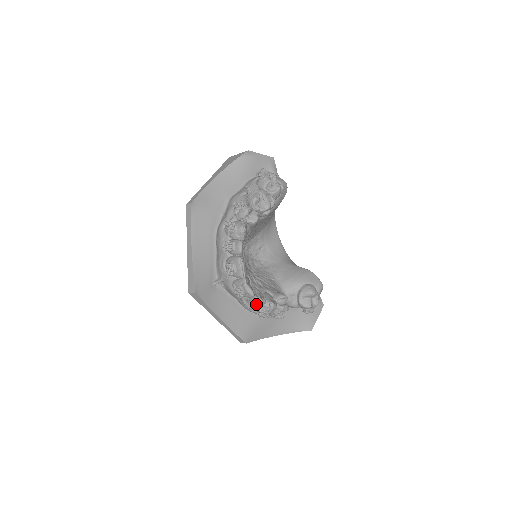
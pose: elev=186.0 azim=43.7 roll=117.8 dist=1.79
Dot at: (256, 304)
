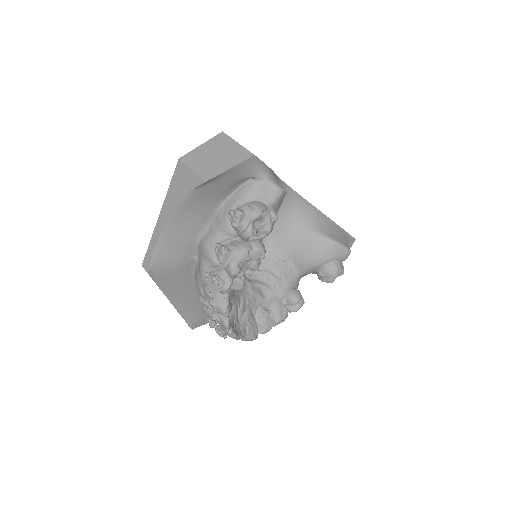
Dot at: occluded
